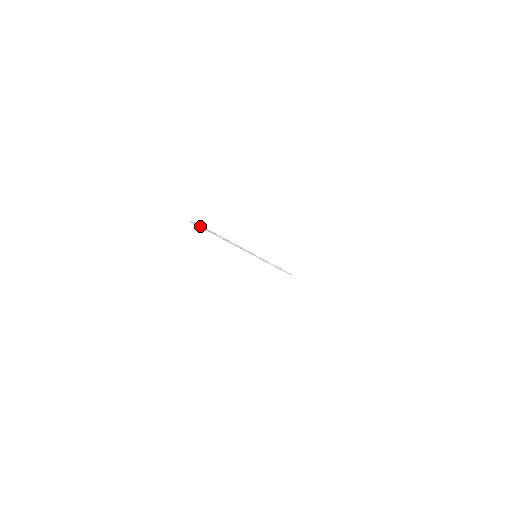
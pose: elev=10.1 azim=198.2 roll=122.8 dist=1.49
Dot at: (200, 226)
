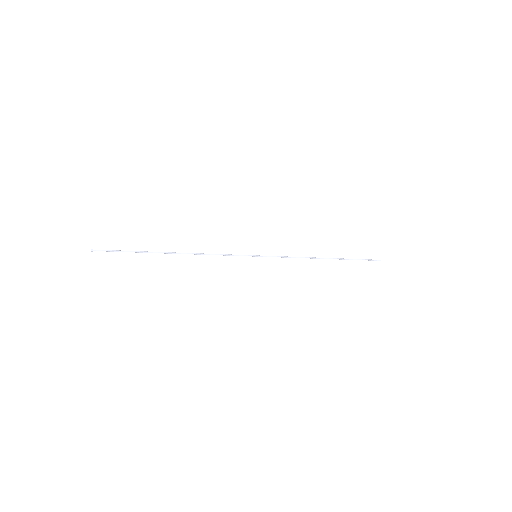
Dot at: (113, 251)
